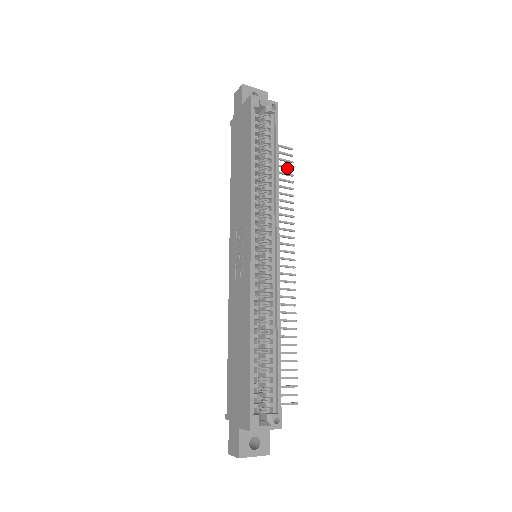
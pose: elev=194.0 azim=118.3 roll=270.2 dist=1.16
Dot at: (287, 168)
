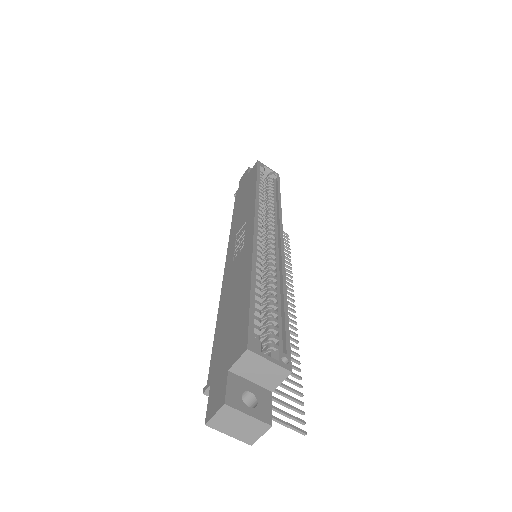
Dot at: (284, 243)
